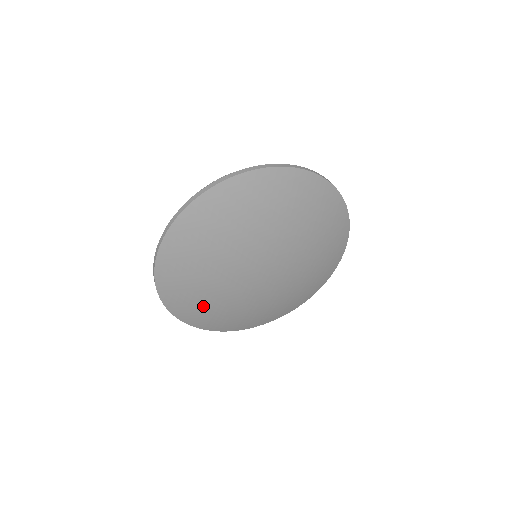
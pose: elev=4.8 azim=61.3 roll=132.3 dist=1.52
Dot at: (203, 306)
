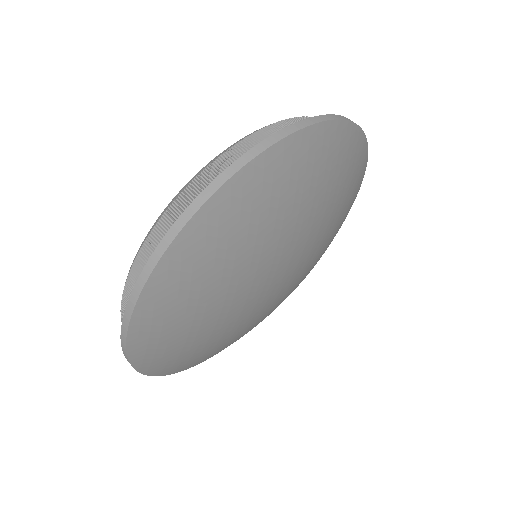
Dot at: (203, 351)
